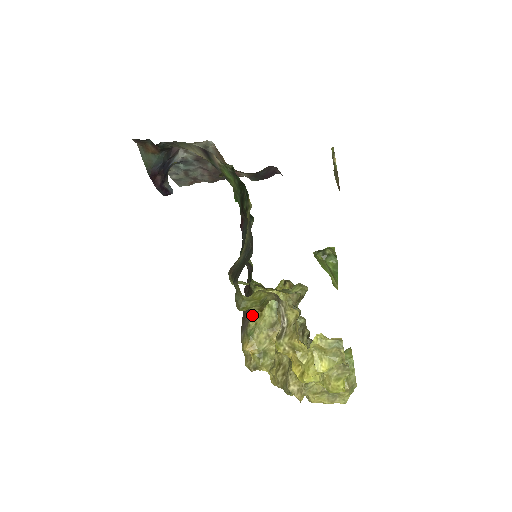
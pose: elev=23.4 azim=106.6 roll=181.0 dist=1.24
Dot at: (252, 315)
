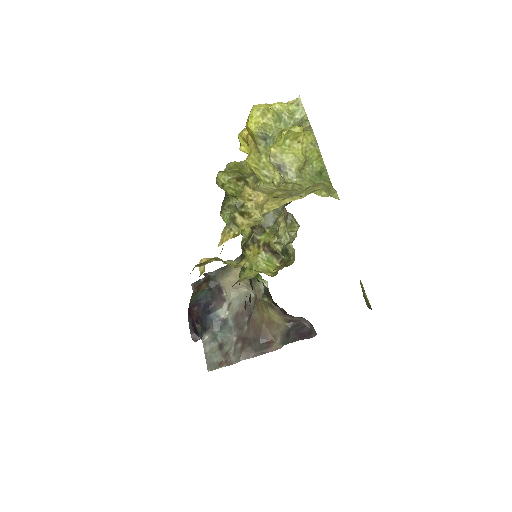
Dot at: occluded
